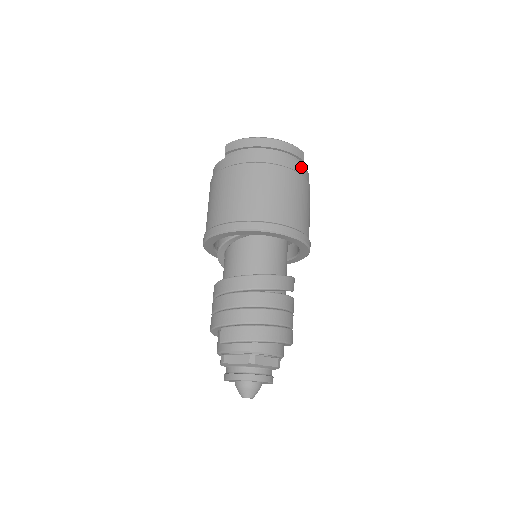
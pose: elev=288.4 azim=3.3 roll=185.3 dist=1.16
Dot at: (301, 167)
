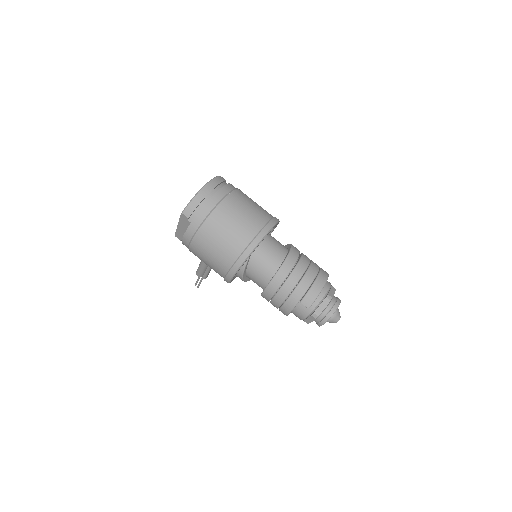
Dot at: (231, 185)
